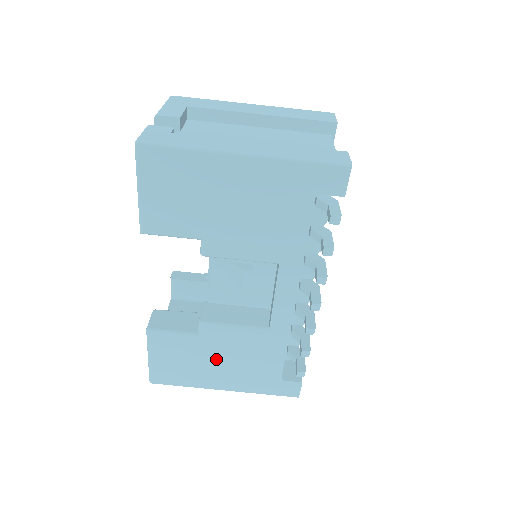
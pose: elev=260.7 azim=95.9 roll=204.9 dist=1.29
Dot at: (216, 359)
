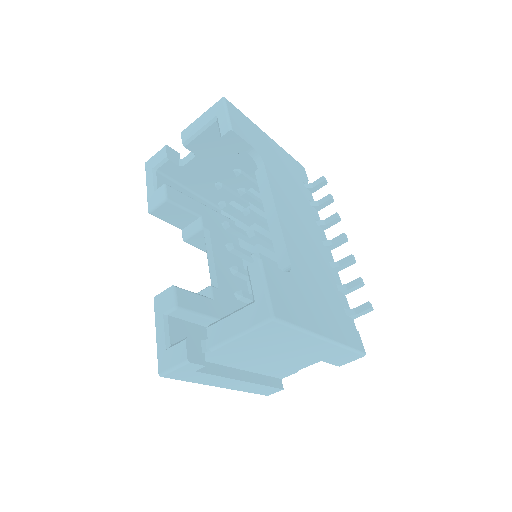
Dot at: occluded
